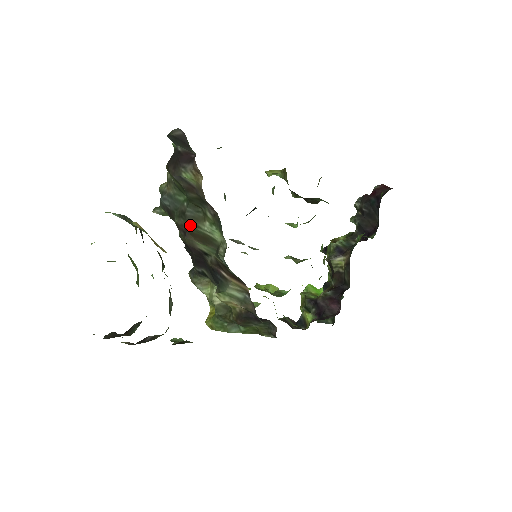
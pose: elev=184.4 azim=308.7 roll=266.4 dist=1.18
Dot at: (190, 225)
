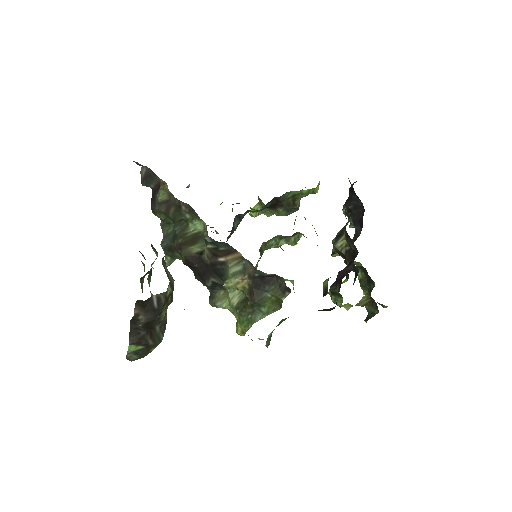
Dot at: (181, 238)
